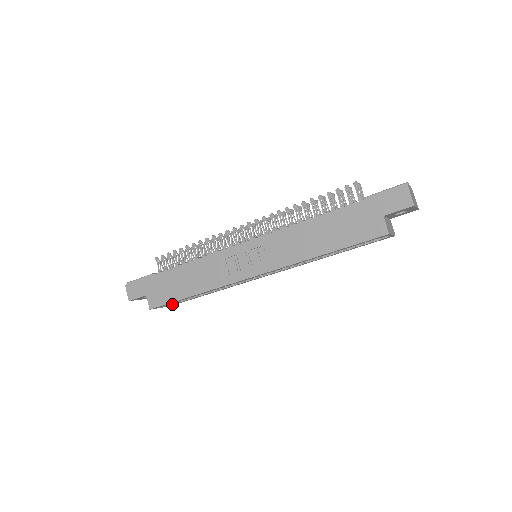
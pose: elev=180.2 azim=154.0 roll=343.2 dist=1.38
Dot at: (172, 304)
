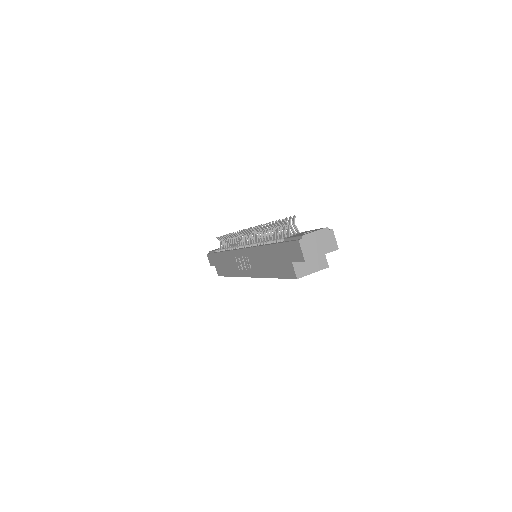
Dot at: occluded
